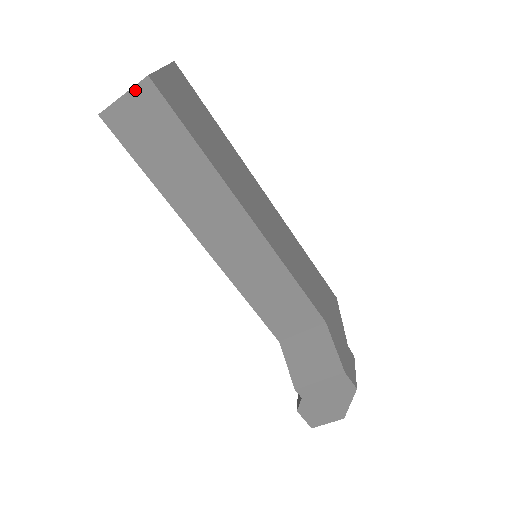
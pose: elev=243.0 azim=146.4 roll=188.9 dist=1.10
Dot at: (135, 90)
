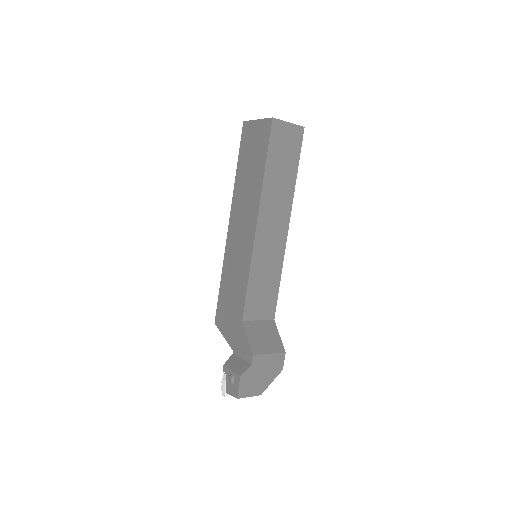
Dot at: (295, 126)
